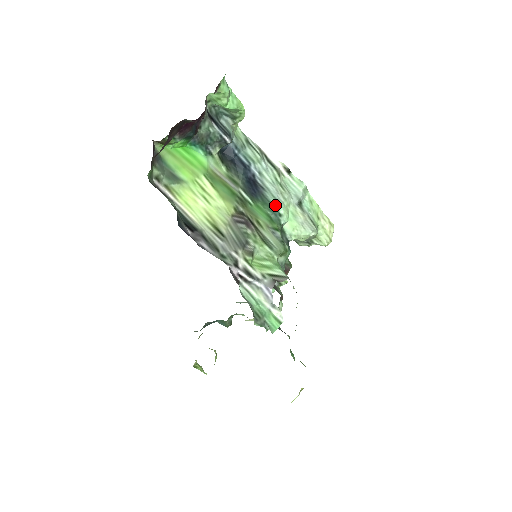
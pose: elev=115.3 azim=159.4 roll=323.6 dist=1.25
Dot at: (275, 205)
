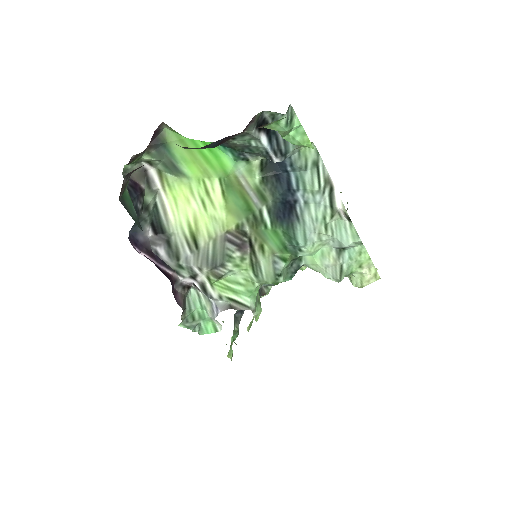
Dot at: (298, 241)
